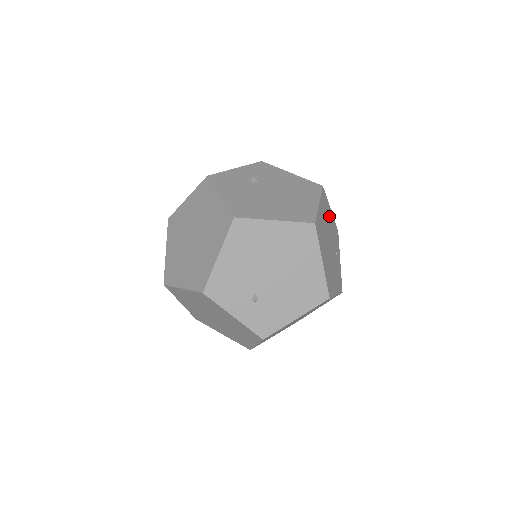
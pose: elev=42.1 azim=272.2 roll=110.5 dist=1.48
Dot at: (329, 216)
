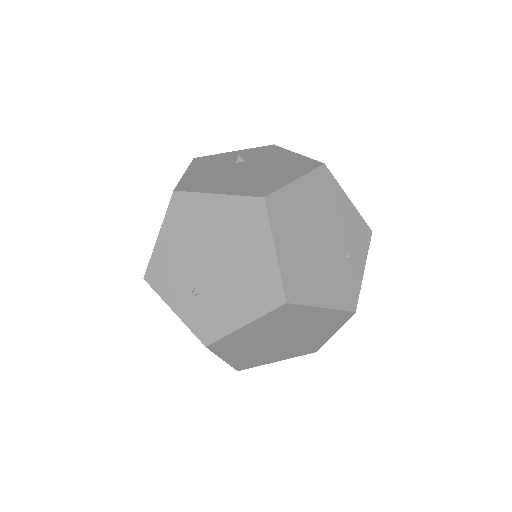
Dot at: (337, 205)
